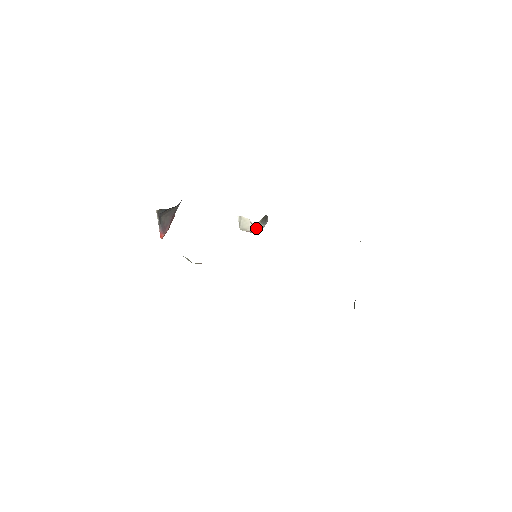
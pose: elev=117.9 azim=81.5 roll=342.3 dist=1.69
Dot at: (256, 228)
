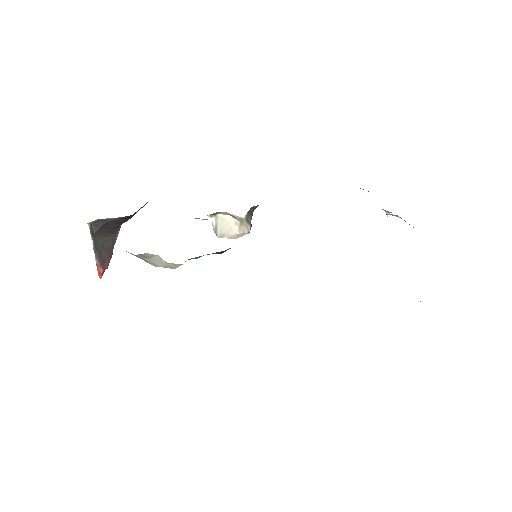
Dot at: (242, 228)
